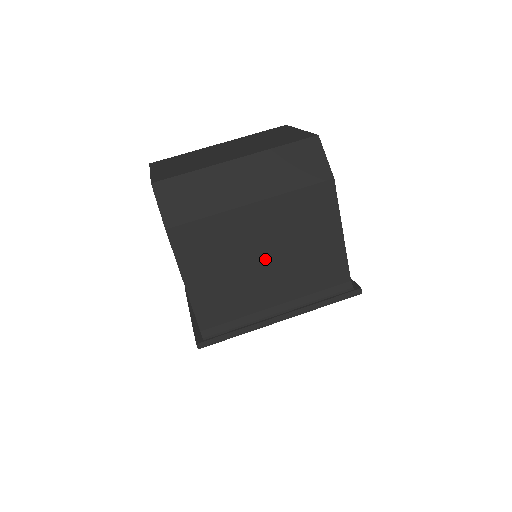
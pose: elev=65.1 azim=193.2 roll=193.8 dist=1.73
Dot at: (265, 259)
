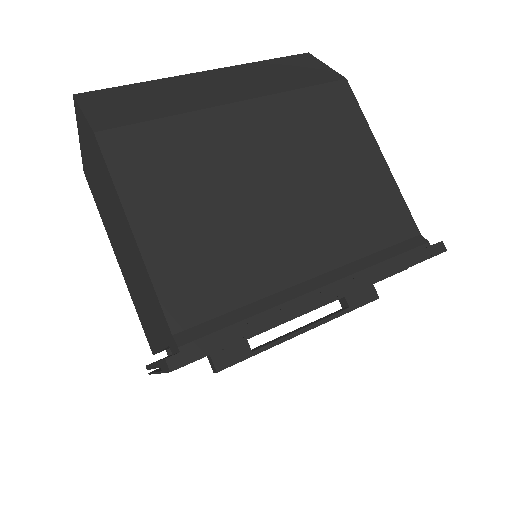
Dot at: (272, 192)
